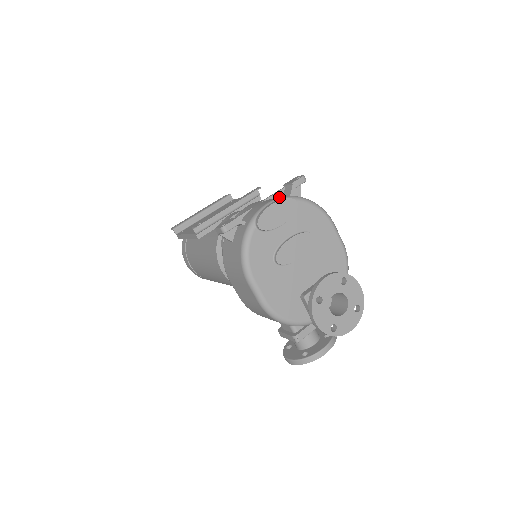
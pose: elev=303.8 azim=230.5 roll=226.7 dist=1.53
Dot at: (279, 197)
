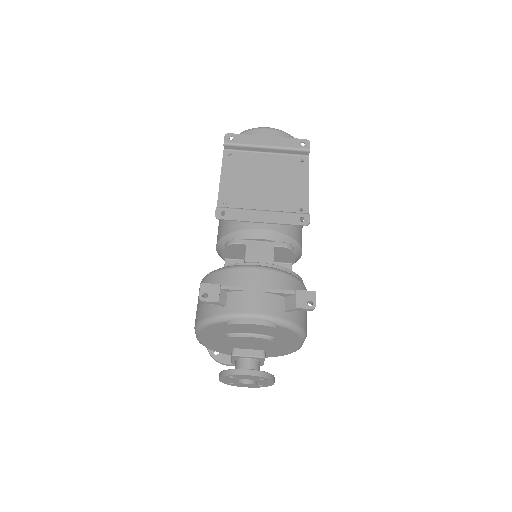
Dot at: (269, 314)
